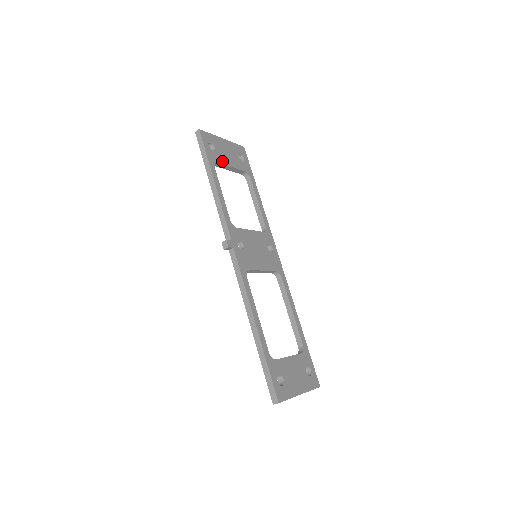
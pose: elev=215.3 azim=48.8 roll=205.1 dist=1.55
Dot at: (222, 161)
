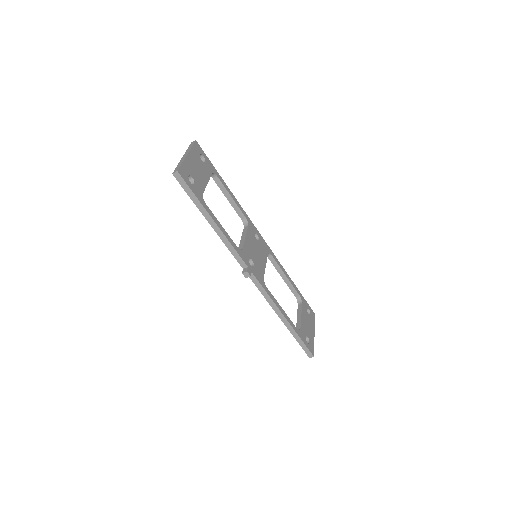
Dot at: (202, 187)
